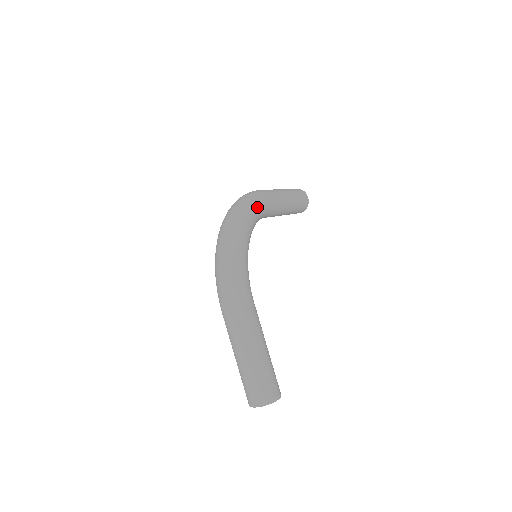
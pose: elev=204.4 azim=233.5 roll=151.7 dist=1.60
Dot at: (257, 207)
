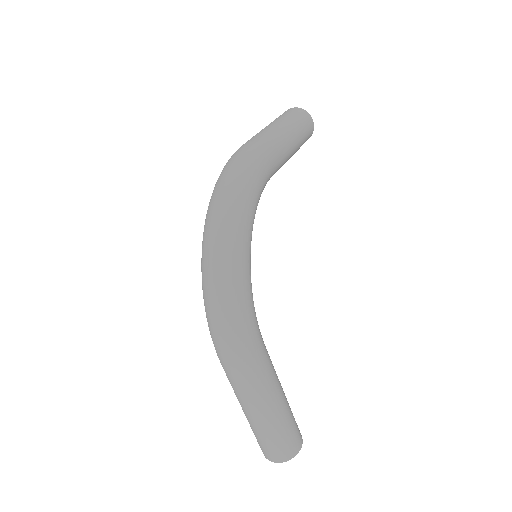
Dot at: (255, 189)
